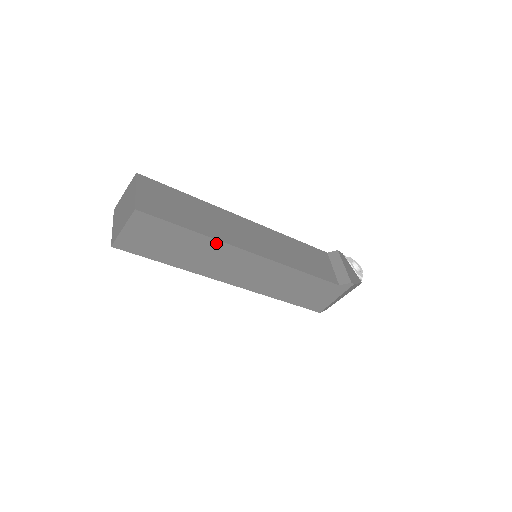
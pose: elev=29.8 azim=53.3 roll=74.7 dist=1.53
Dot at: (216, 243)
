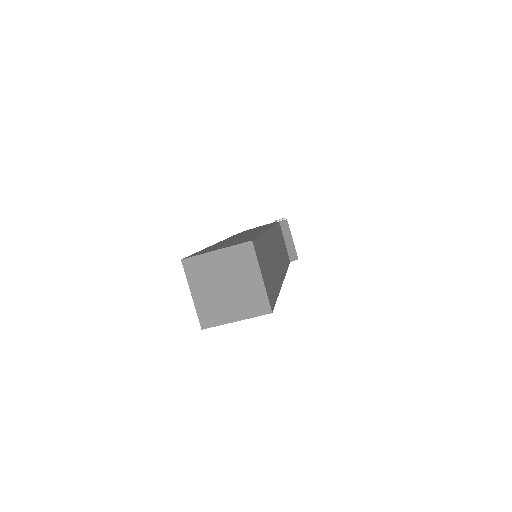
Dot at: occluded
